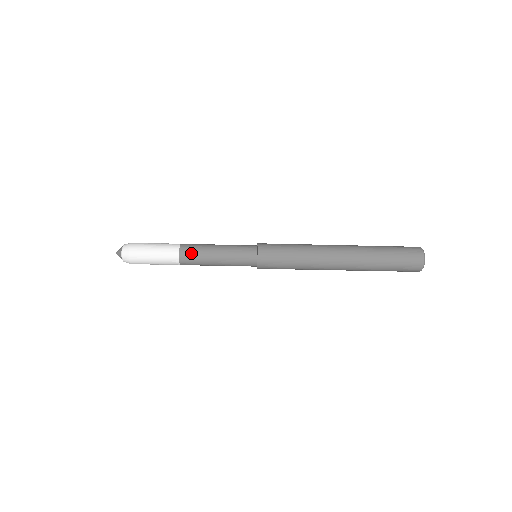
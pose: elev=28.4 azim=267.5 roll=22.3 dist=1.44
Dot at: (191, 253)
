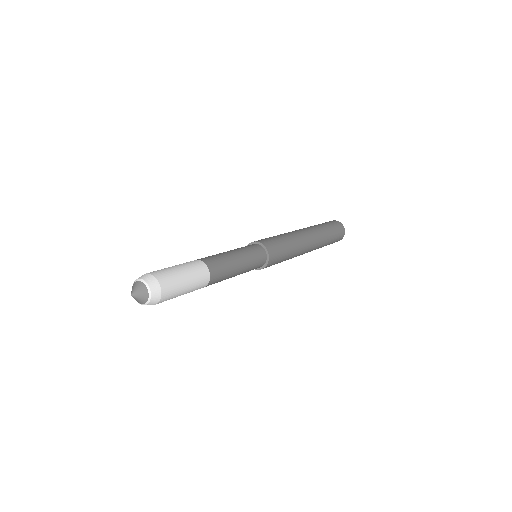
Dot at: occluded
